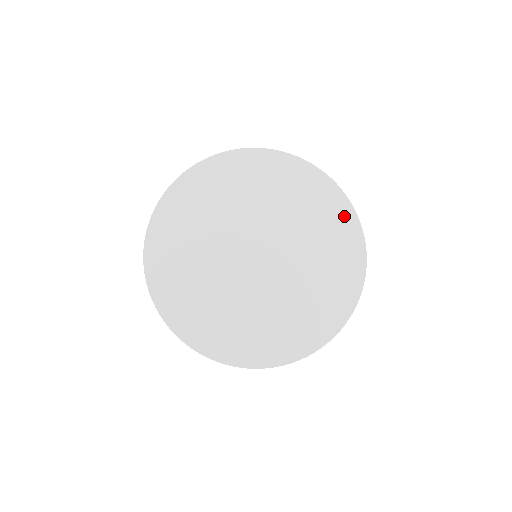
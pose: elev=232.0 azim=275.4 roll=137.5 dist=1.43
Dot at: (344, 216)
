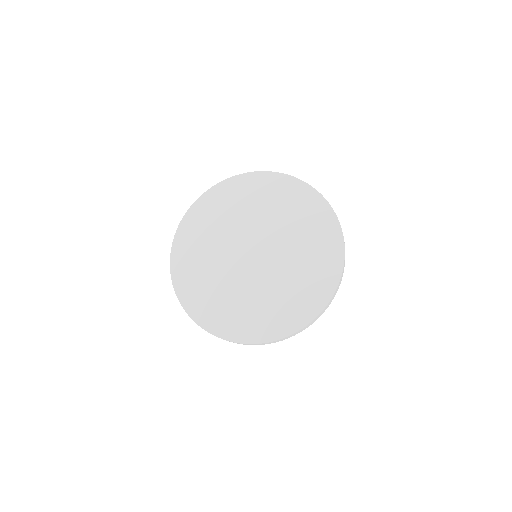
Dot at: (324, 215)
